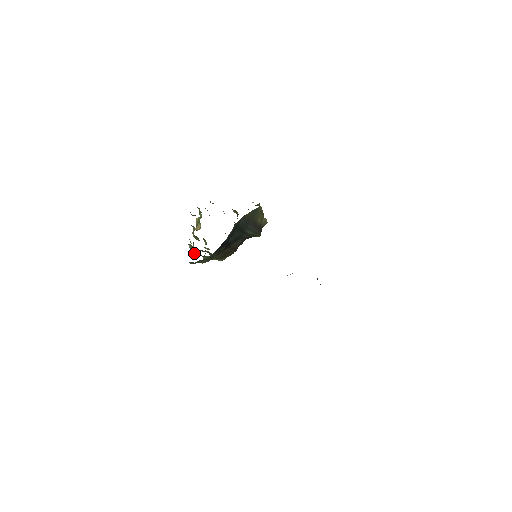
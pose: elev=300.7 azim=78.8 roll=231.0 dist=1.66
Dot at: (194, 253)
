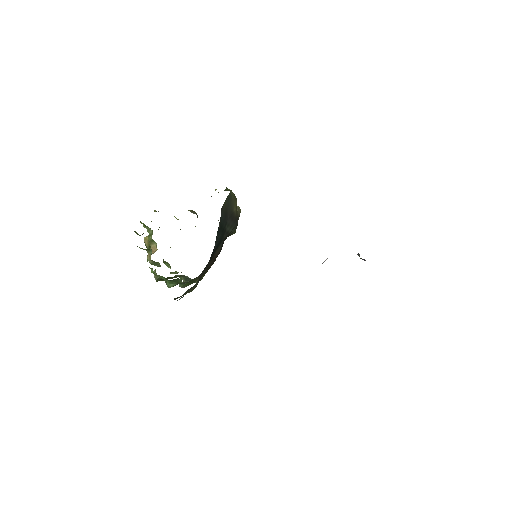
Dot at: (167, 284)
